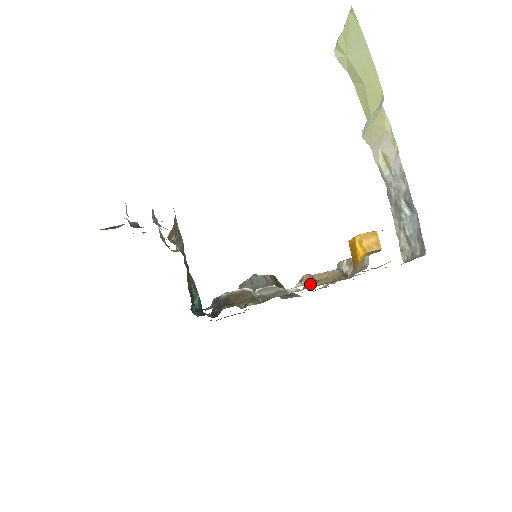
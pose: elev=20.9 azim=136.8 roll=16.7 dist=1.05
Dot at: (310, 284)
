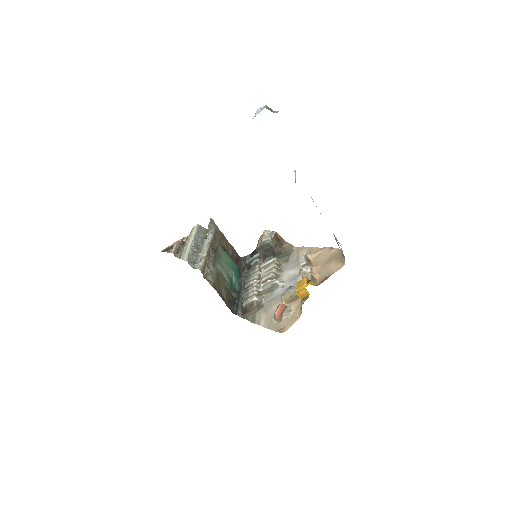
Dot at: (283, 301)
